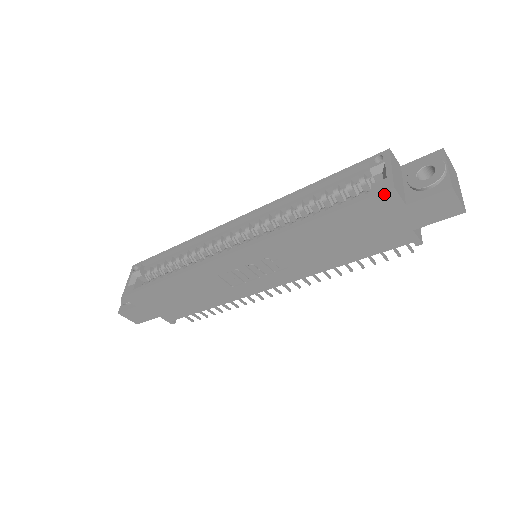
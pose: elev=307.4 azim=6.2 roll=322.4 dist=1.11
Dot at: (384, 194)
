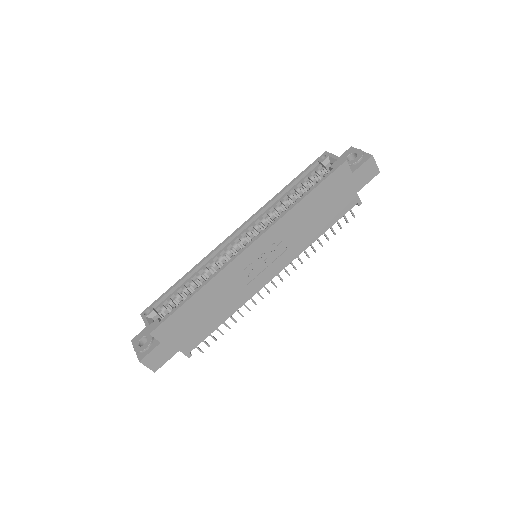
Dot at: (342, 167)
